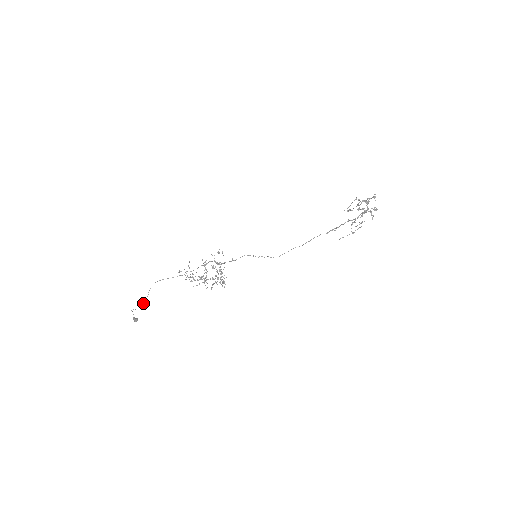
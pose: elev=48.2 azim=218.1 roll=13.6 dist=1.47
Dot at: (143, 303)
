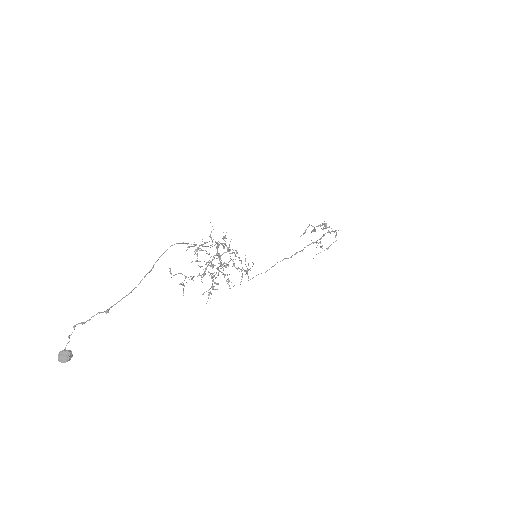
Dot at: (123, 297)
